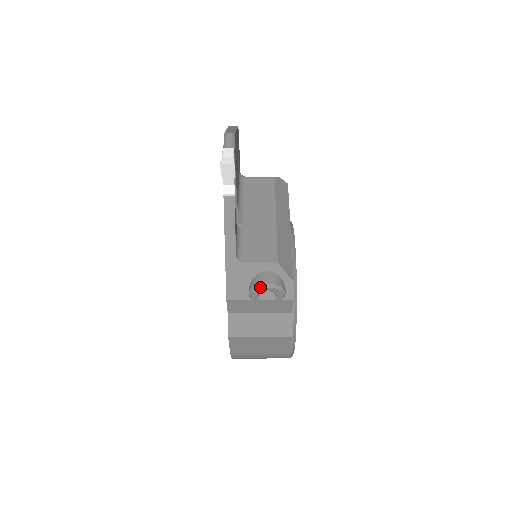
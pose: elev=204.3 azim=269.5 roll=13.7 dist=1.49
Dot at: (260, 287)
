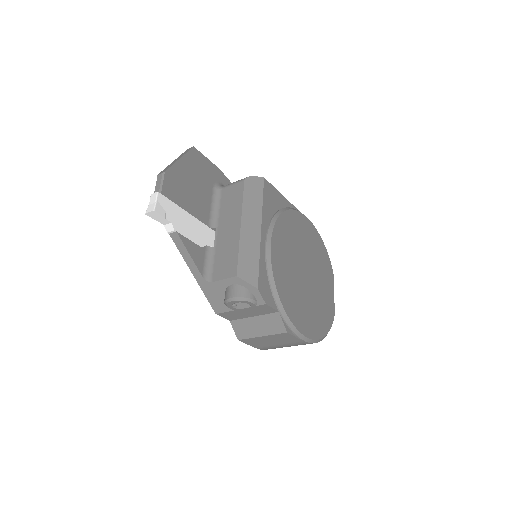
Dot at: (227, 302)
